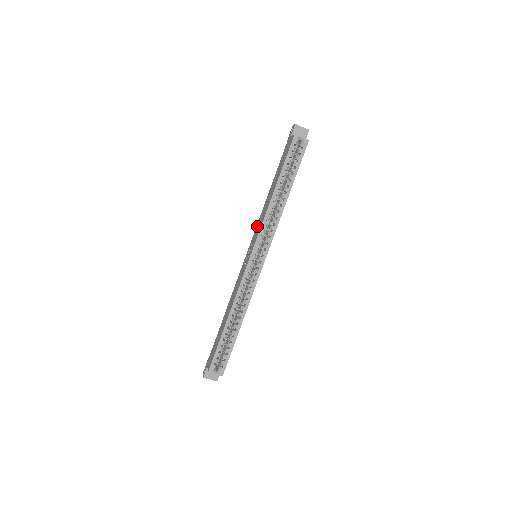
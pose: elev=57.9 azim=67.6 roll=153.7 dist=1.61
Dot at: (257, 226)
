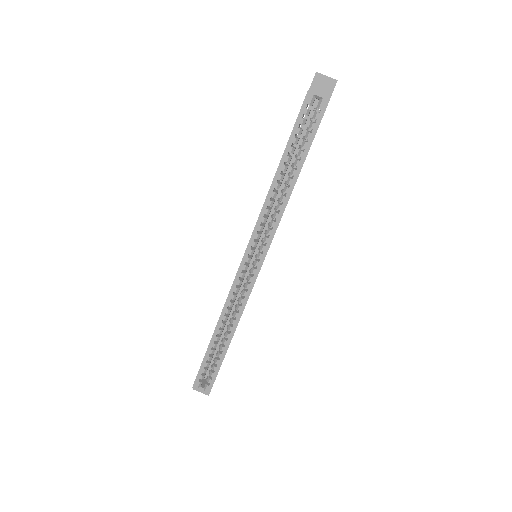
Dot at: occluded
